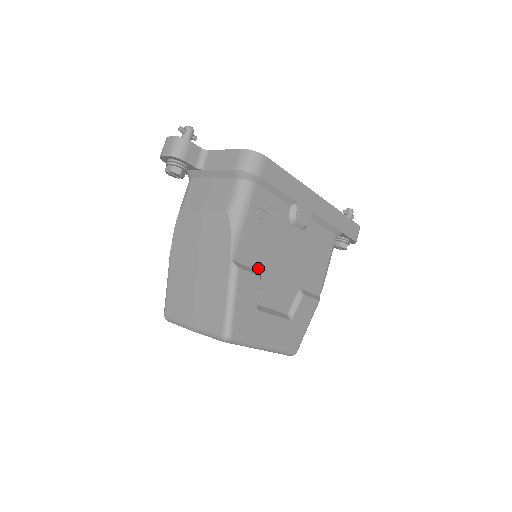
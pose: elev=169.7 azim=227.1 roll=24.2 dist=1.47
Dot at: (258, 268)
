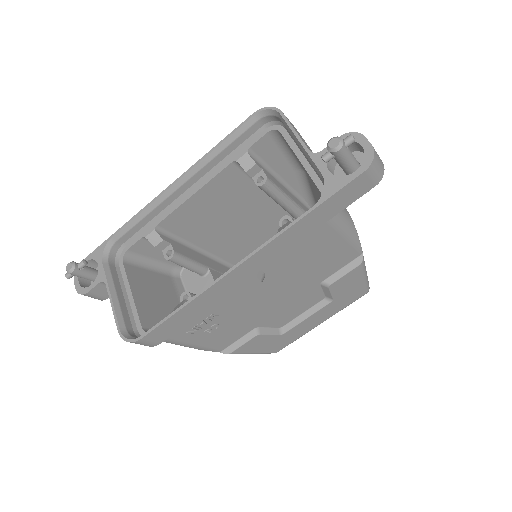
Dot at: (250, 329)
